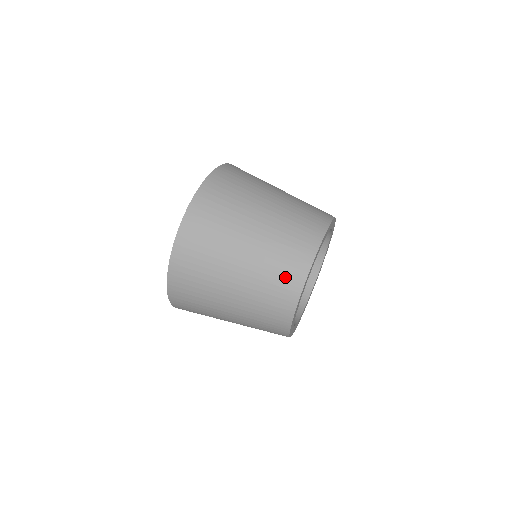
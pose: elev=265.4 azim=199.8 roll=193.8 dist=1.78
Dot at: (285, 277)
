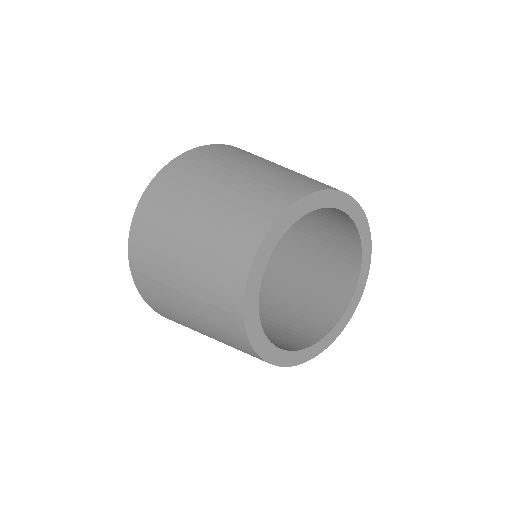
Dot at: (223, 289)
